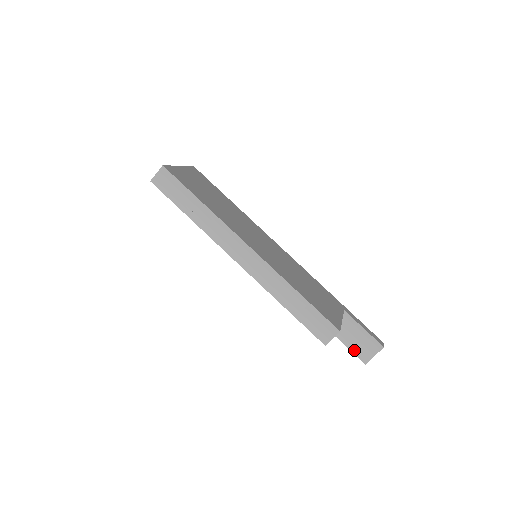
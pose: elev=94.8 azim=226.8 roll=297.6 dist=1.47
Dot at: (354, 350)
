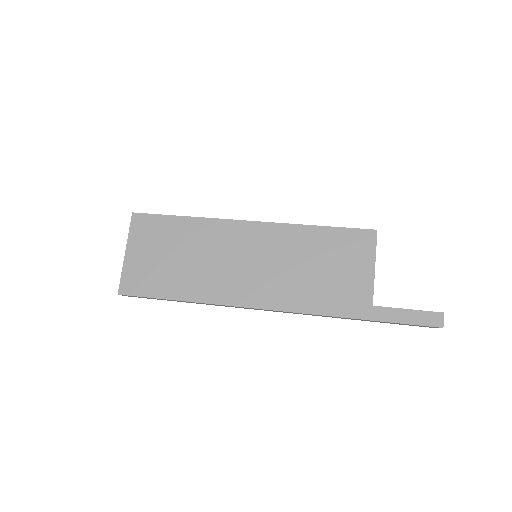
Dot at: (418, 310)
